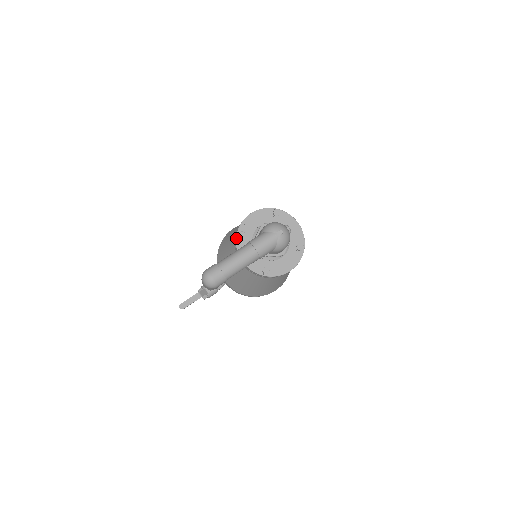
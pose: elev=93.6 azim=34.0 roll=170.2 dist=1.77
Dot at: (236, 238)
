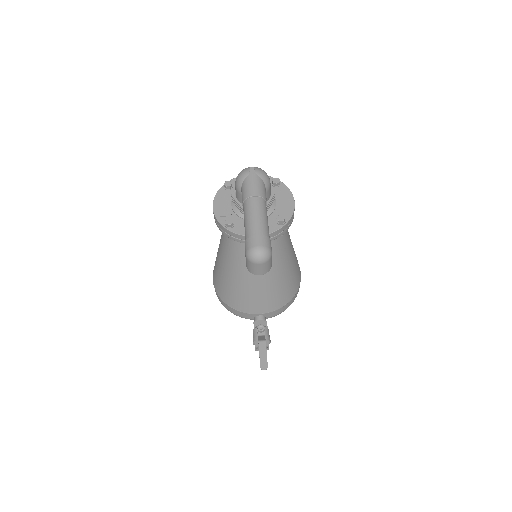
Dot at: (229, 230)
